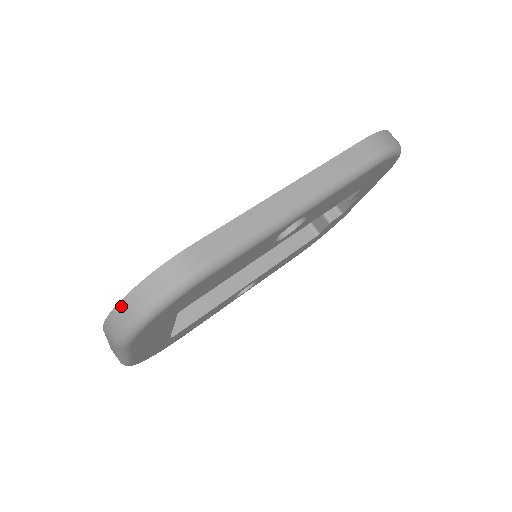
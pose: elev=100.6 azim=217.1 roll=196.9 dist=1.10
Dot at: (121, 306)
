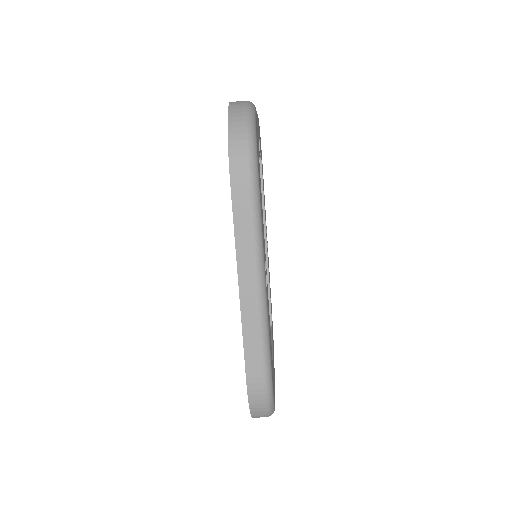
Dot at: (255, 417)
